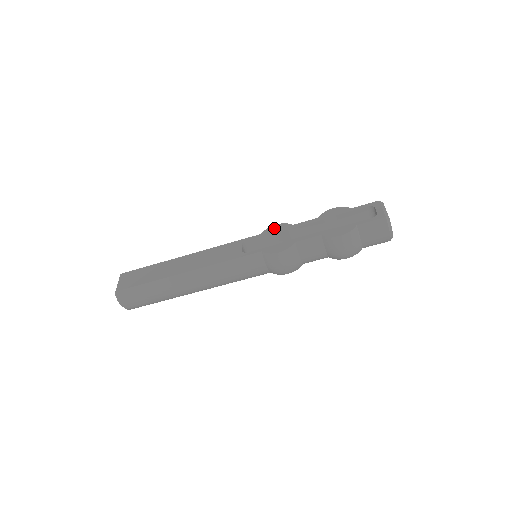
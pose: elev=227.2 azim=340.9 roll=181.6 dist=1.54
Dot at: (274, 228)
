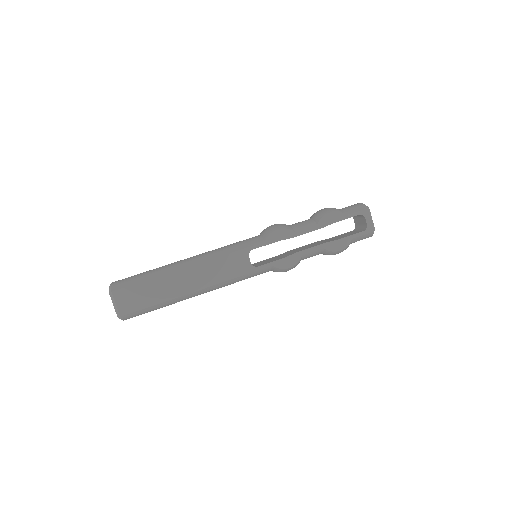
Dot at: (277, 235)
